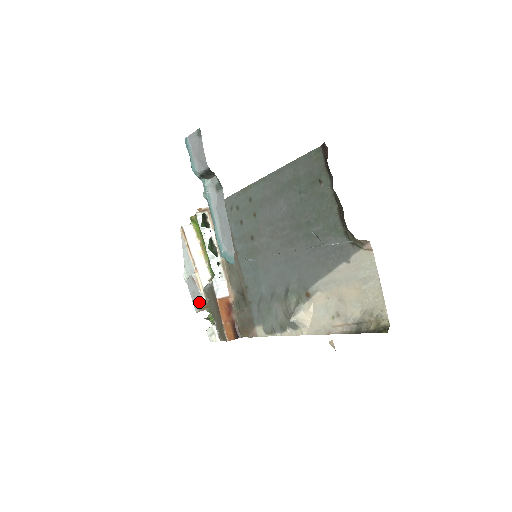
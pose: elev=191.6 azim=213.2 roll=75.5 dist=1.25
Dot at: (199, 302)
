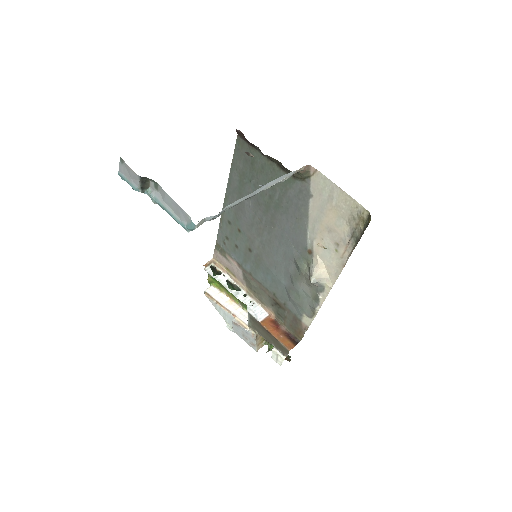
Dot at: (252, 339)
